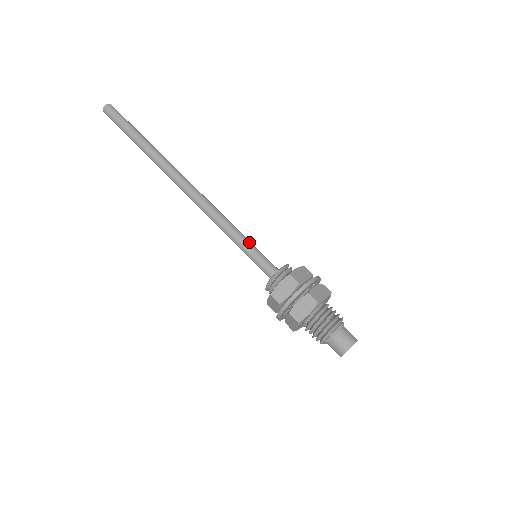
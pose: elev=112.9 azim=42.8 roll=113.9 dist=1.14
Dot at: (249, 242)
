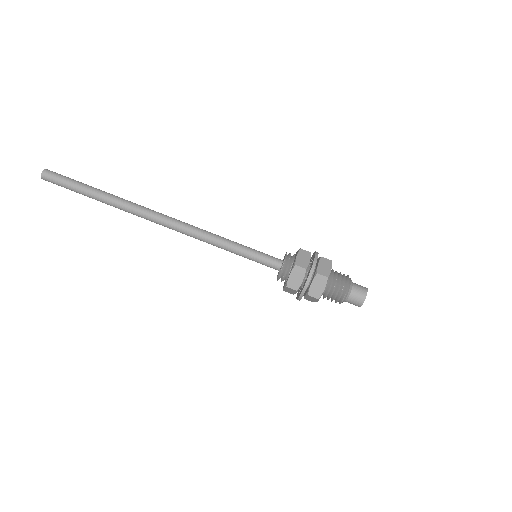
Dot at: (245, 248)
